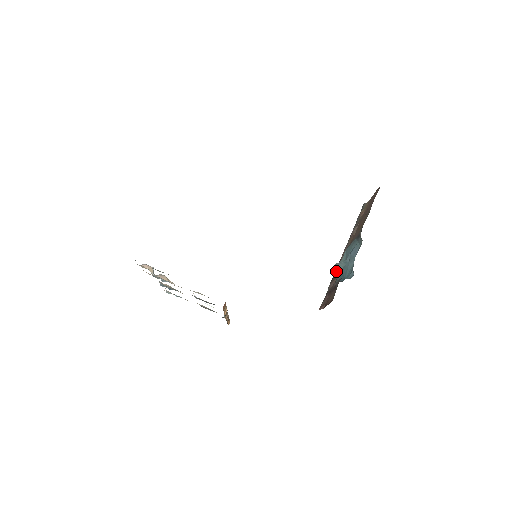
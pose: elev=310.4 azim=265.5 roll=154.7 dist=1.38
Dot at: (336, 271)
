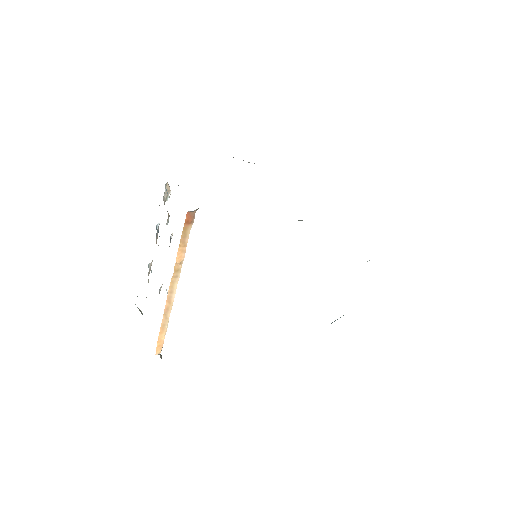
Dot at: occluded
